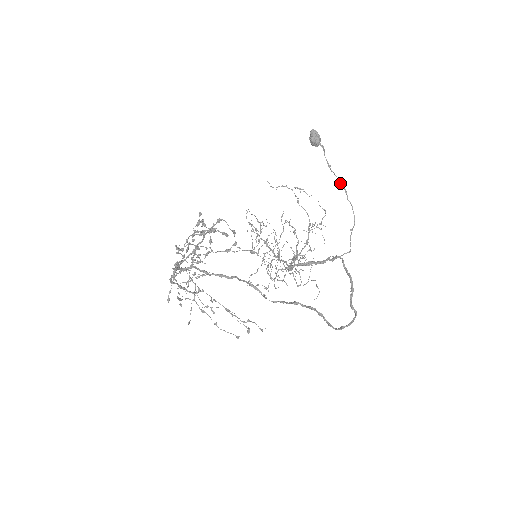
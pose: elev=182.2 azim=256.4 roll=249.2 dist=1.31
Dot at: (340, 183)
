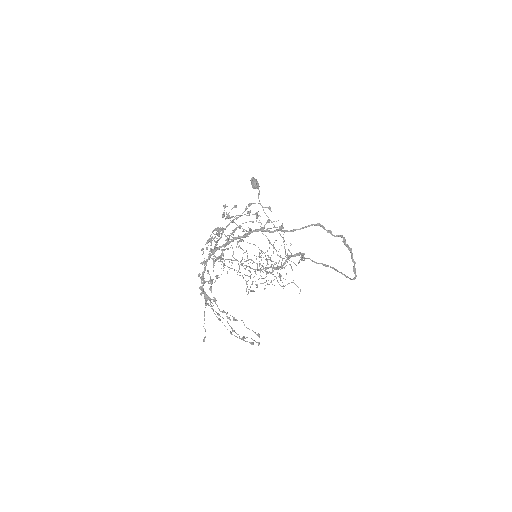
Dot at: occluded
